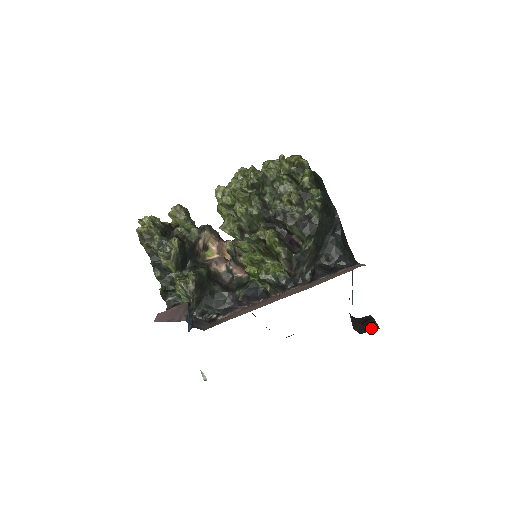
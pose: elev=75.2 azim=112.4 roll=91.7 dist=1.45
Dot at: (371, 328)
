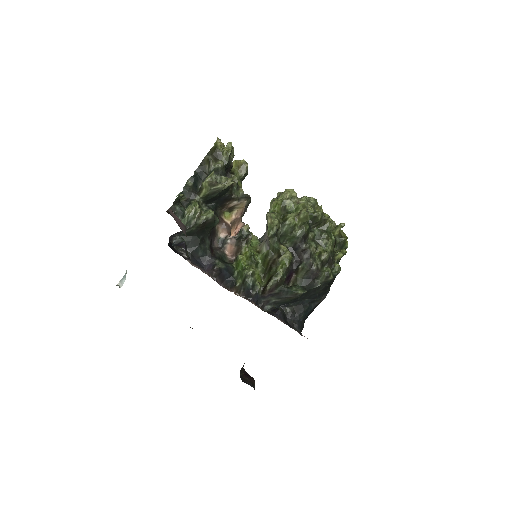
Dot at: (251, 384)
